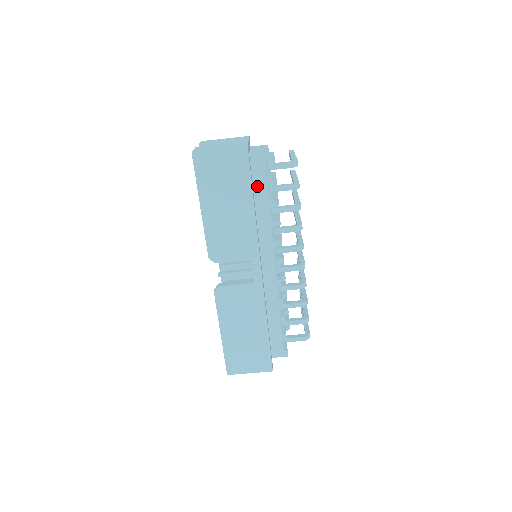
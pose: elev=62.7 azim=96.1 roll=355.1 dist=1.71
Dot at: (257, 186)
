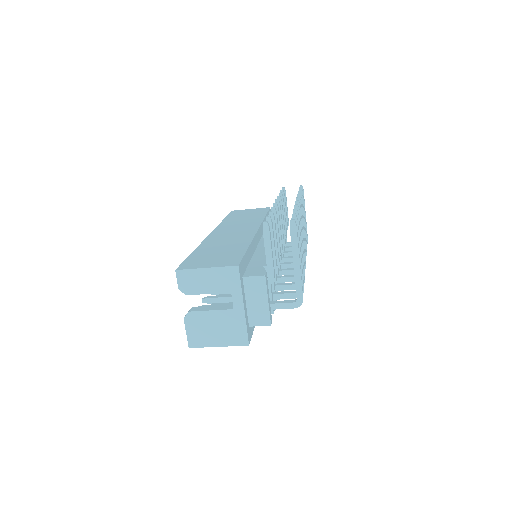
Dot at: occluded
